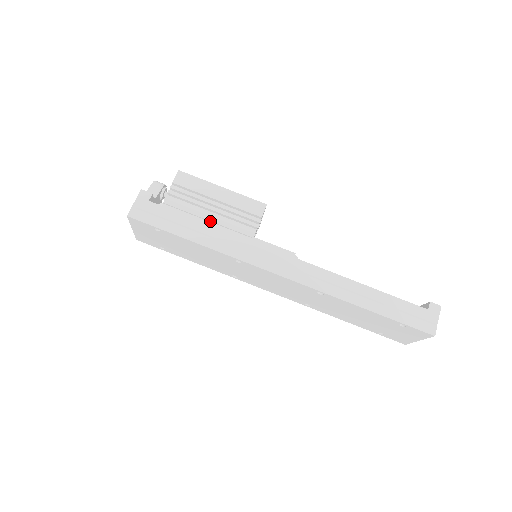
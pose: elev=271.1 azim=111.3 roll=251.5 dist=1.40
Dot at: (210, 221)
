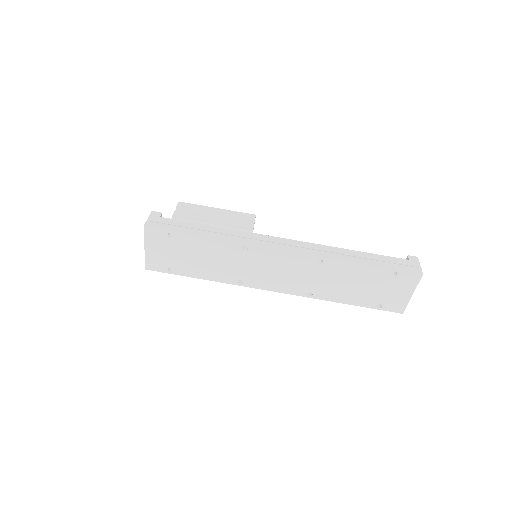
Dot at: occluded
